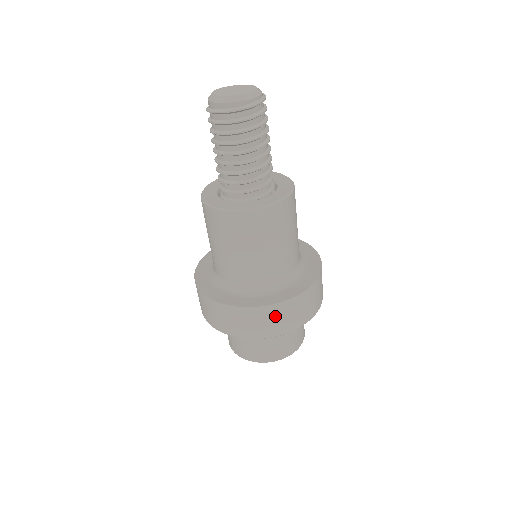
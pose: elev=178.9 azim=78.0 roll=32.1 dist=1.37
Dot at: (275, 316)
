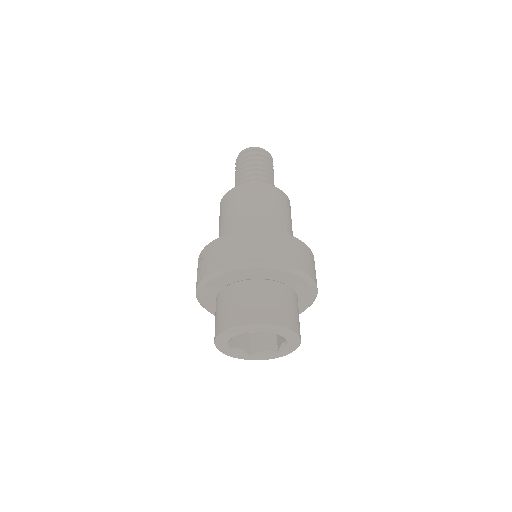
Dot at: (300, 251)
